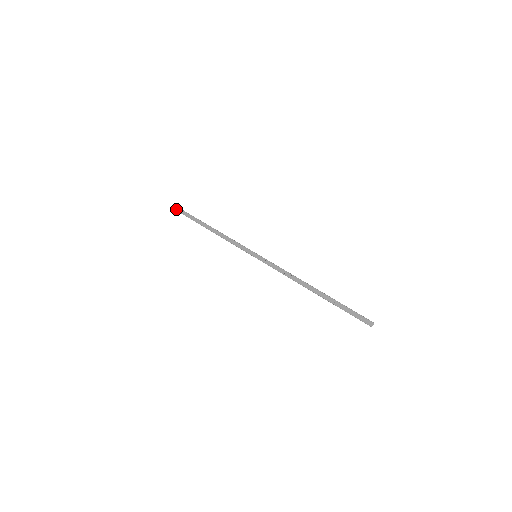
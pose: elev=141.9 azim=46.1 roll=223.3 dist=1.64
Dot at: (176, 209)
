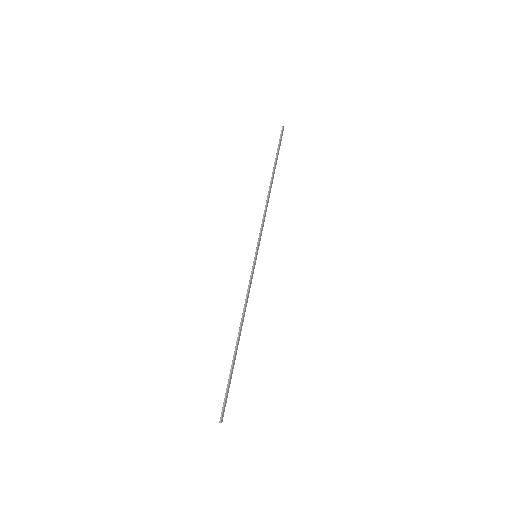
Dot at: (280, 135)
